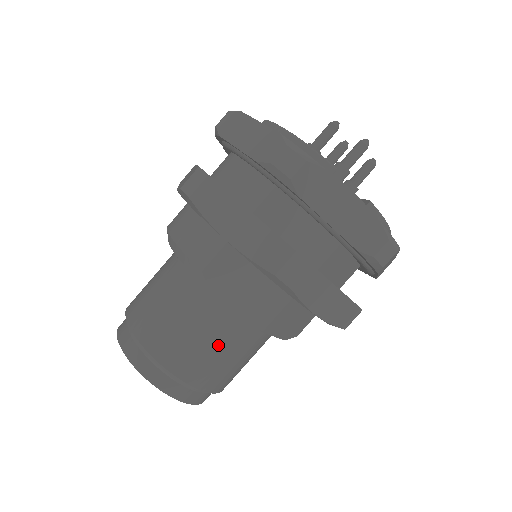
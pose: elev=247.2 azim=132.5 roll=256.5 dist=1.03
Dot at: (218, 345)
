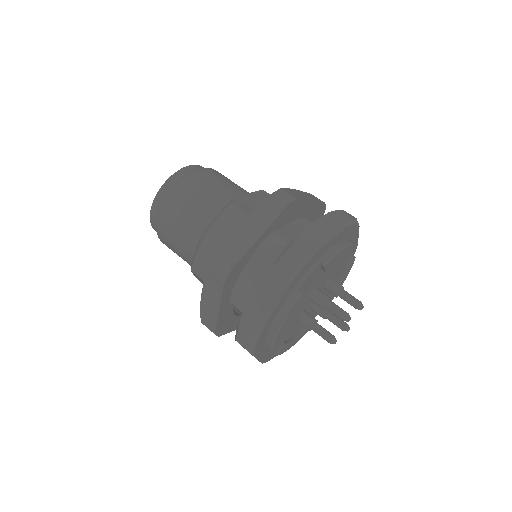
Dot at: occluded
